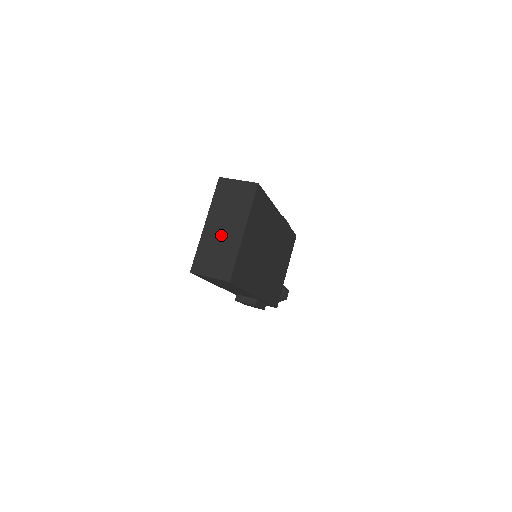
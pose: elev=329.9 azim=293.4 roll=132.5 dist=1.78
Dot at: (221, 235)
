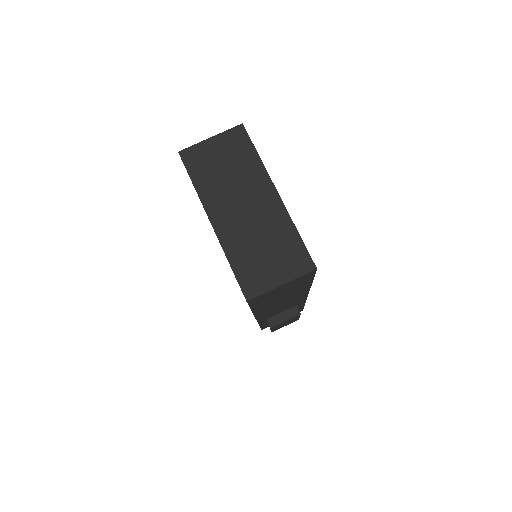
Dot at: (249, 220)
